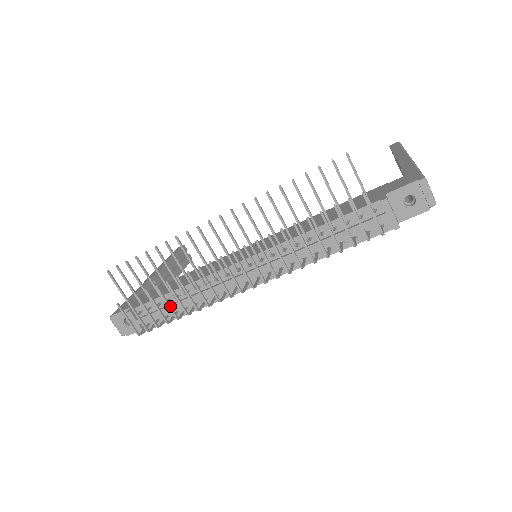
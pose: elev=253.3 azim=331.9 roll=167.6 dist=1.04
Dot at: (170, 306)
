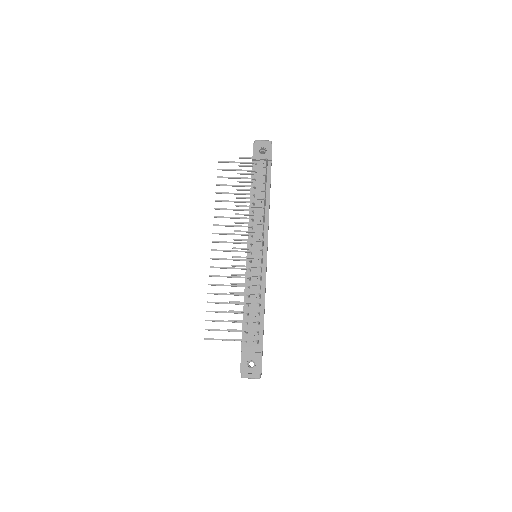
Dot at: (247, 302)
